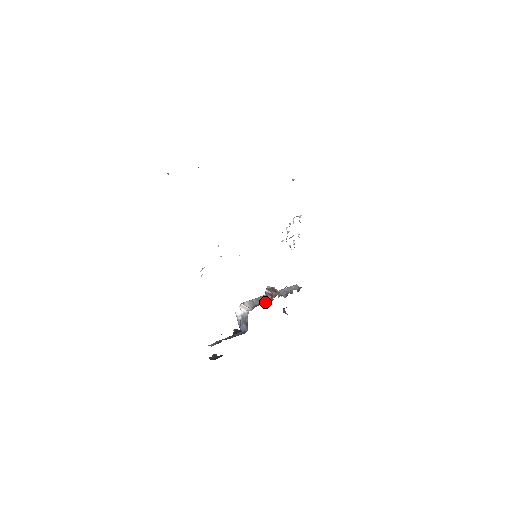
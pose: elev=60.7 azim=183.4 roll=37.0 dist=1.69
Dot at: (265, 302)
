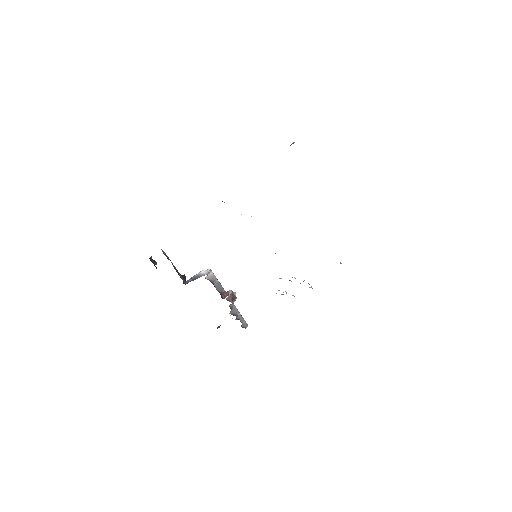
Dot at: (219, 292)
